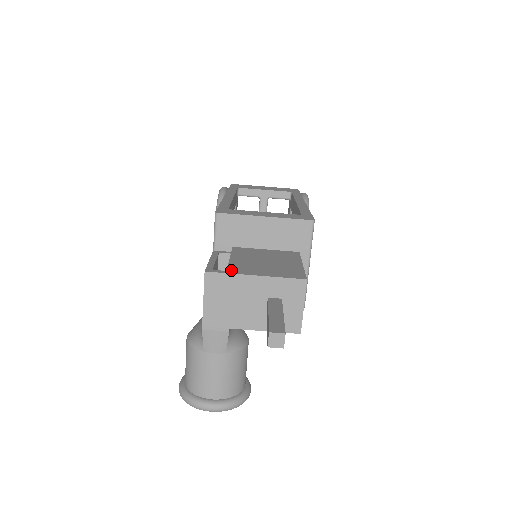
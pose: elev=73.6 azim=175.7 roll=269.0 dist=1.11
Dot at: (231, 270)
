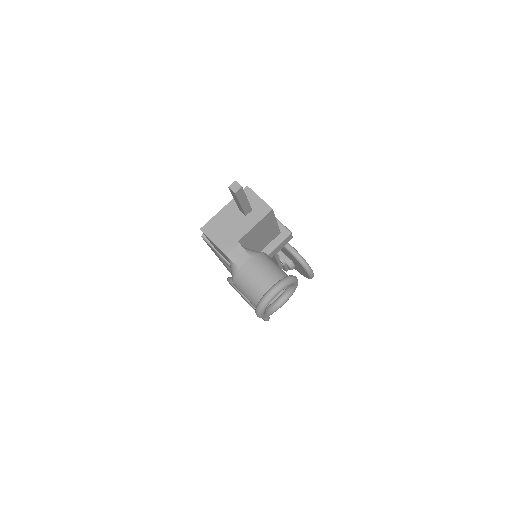
Dot at: (213, 220)
